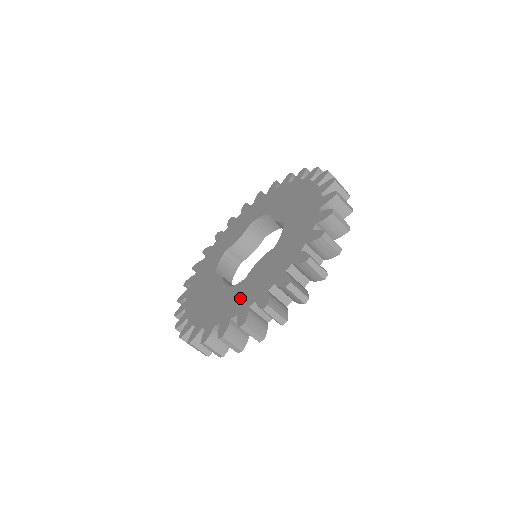
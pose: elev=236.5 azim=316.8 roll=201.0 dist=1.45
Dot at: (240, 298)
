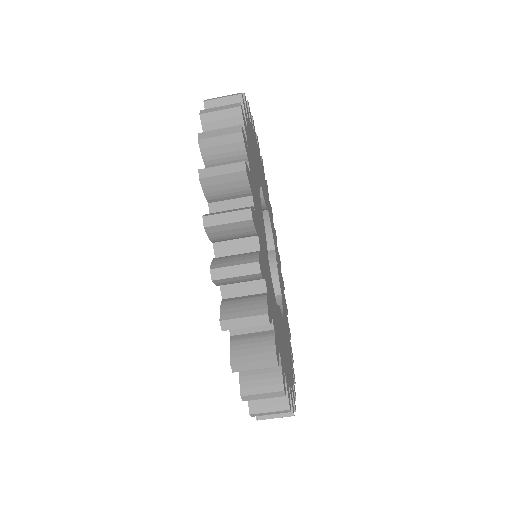
Dot at: occluded
